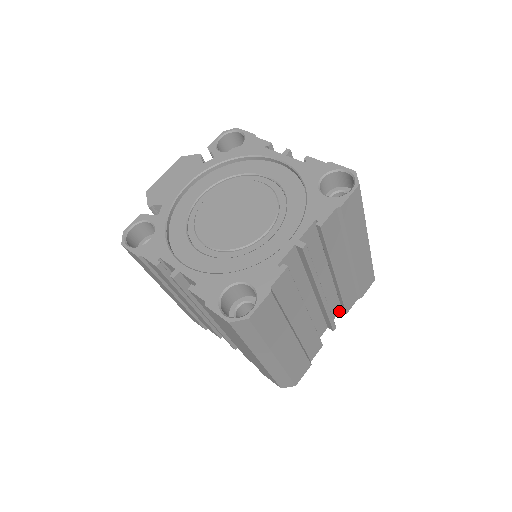
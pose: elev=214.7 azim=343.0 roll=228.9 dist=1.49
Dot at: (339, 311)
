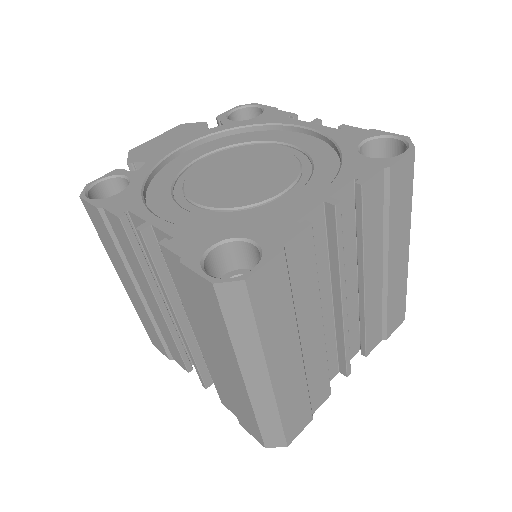
Dot at: (356, 352)
